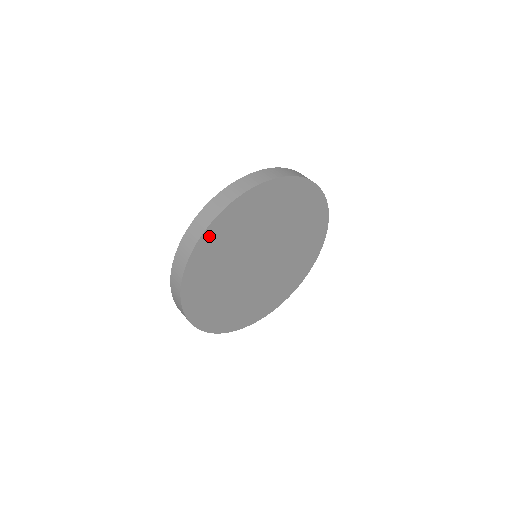
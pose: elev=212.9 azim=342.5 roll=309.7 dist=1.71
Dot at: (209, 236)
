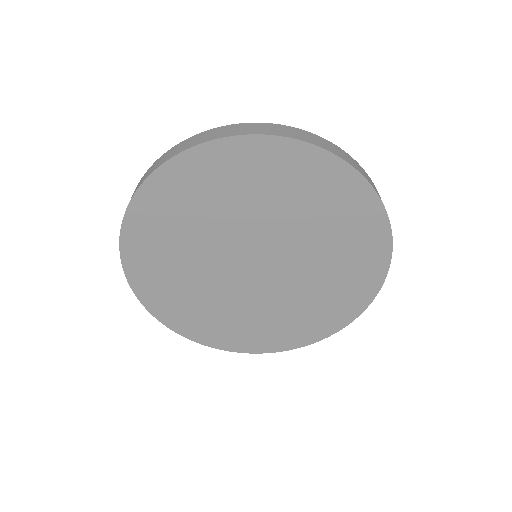
Dot at: (133, 234)
